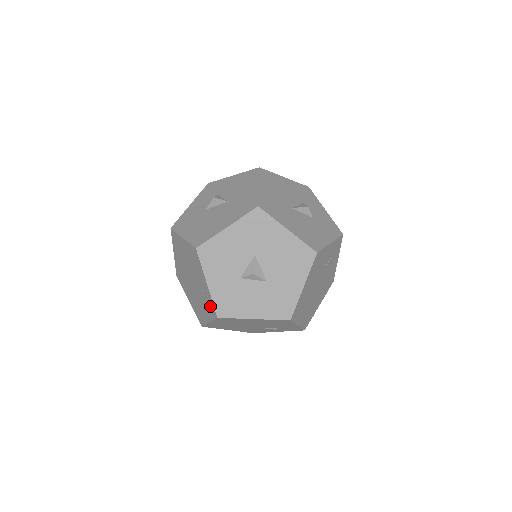
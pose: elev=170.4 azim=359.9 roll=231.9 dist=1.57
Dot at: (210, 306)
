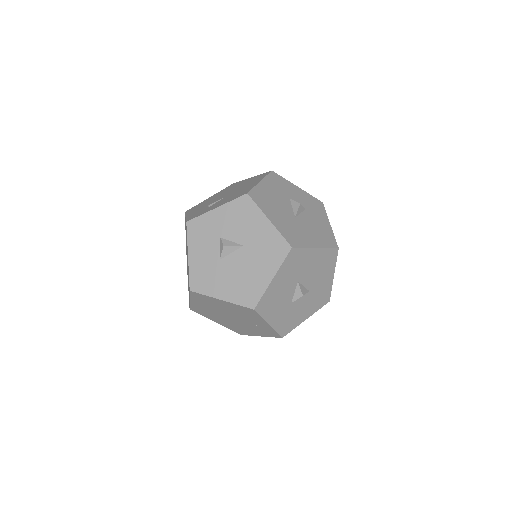
Dot at: (269, 332)
